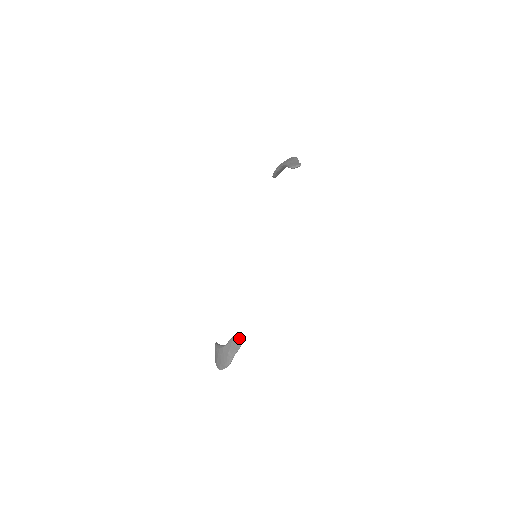
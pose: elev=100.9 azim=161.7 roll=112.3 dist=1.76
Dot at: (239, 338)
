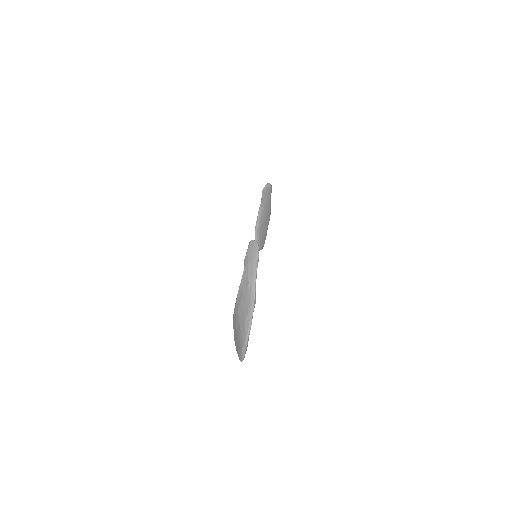
Dot at: (254, 241)
